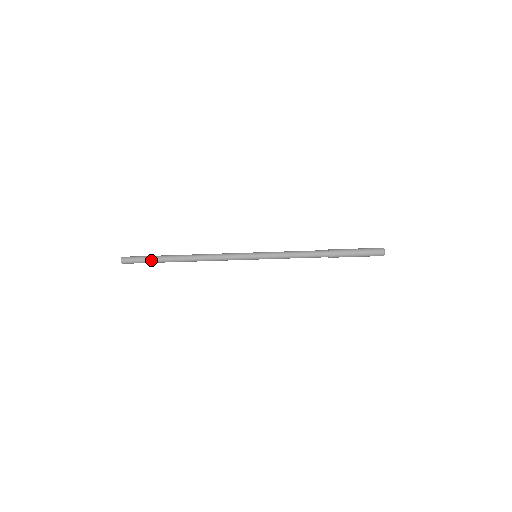
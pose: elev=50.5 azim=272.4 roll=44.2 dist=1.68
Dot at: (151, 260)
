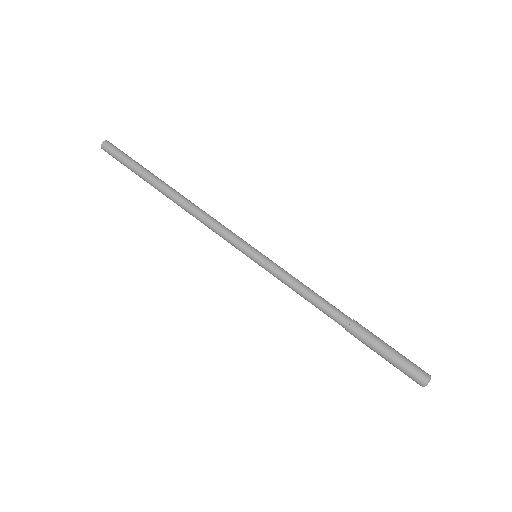
Dot at: (135, 165)
